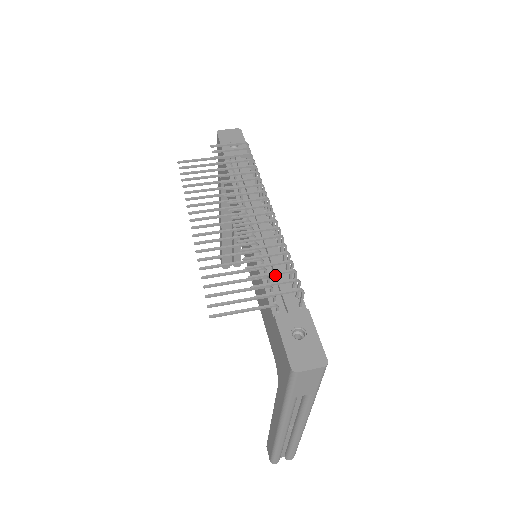
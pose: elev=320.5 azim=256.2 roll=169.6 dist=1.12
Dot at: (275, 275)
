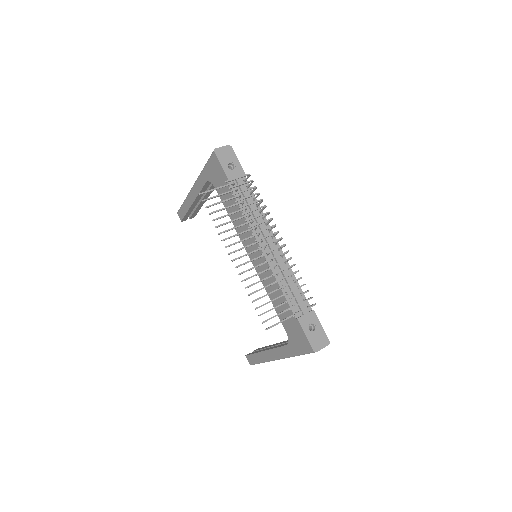
Dot at: (290, 288)
